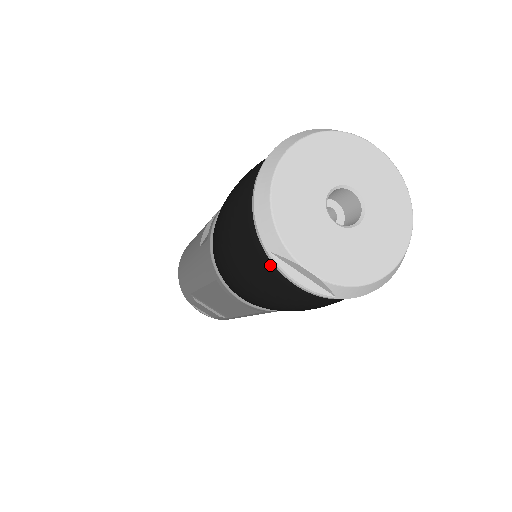
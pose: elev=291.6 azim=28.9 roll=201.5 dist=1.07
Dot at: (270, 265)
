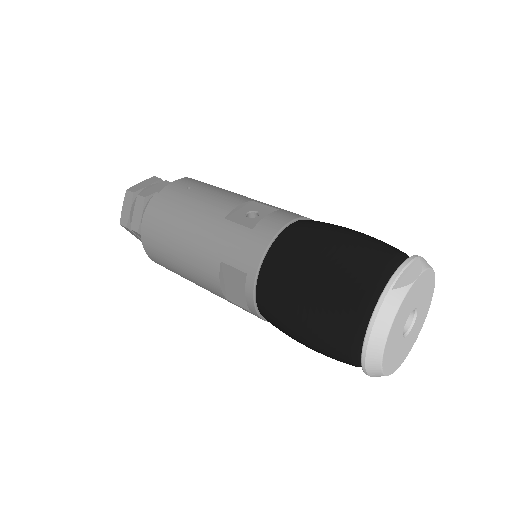
Dot at: occluded
